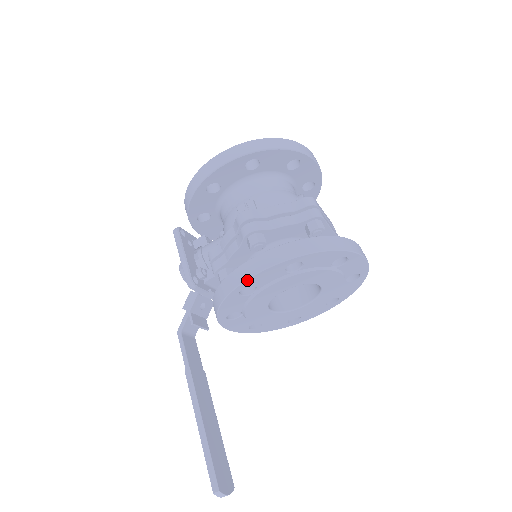
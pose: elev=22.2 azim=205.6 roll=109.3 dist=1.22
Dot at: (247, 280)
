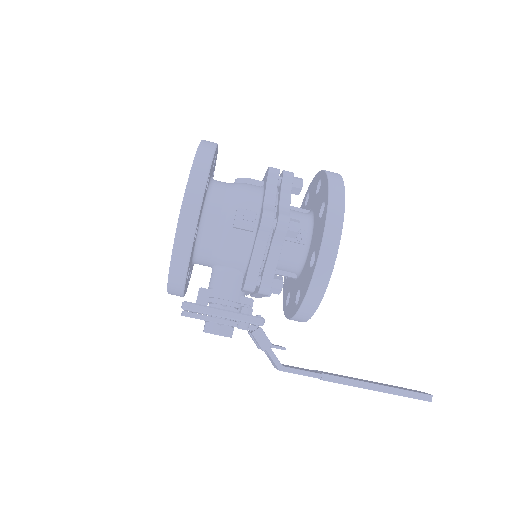
Dot at: occluded
